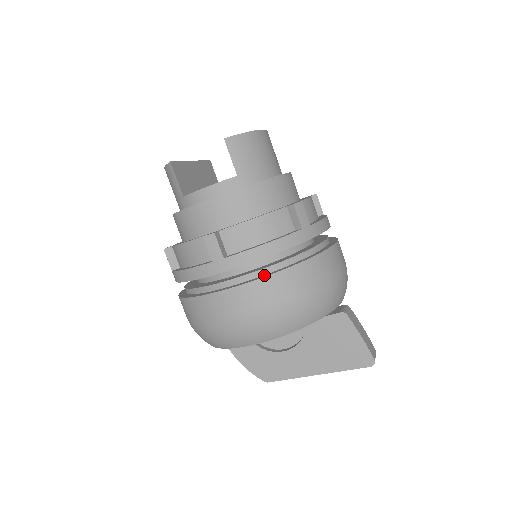
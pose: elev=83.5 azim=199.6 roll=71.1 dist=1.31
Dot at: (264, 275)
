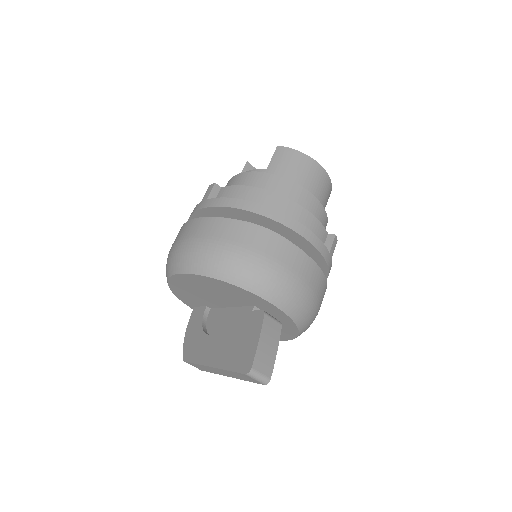
Dot at: occluded
